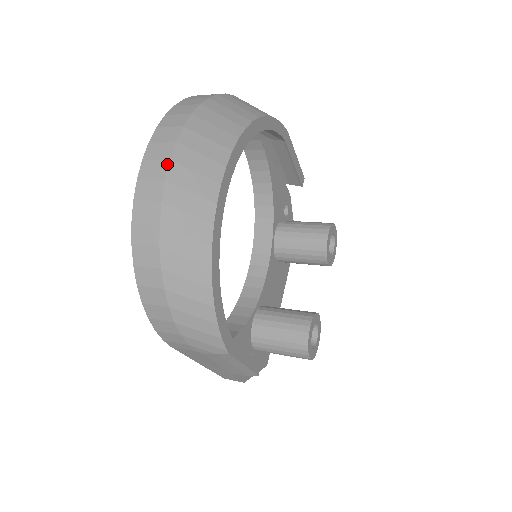
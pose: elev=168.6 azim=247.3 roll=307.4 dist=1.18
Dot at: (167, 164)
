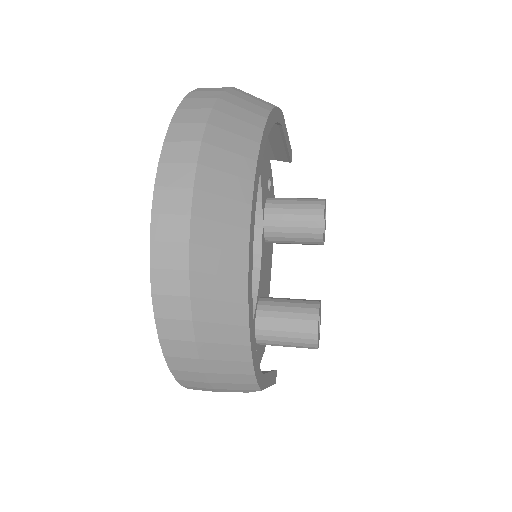
Dot at: (188, 221)
